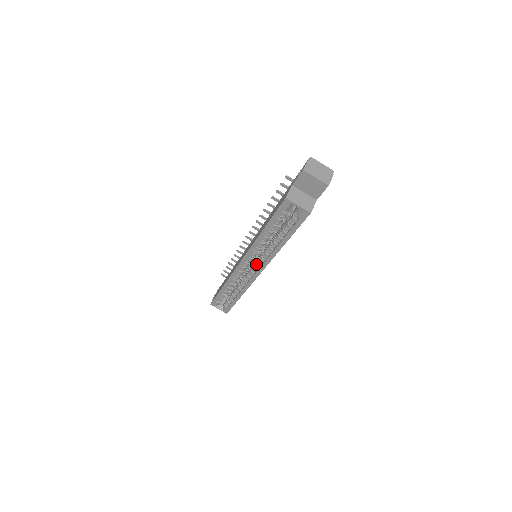
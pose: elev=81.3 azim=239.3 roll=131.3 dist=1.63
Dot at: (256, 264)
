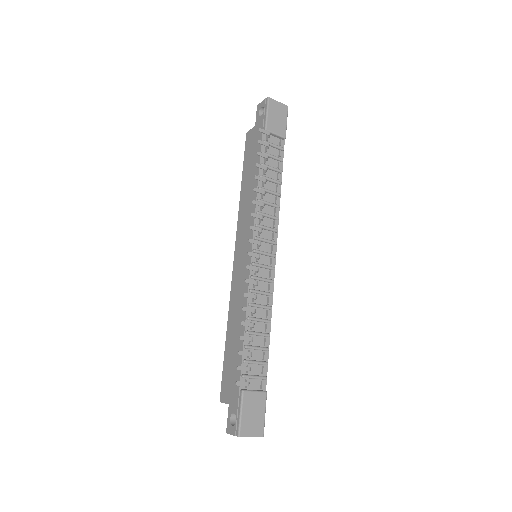
Dot at: occluded
